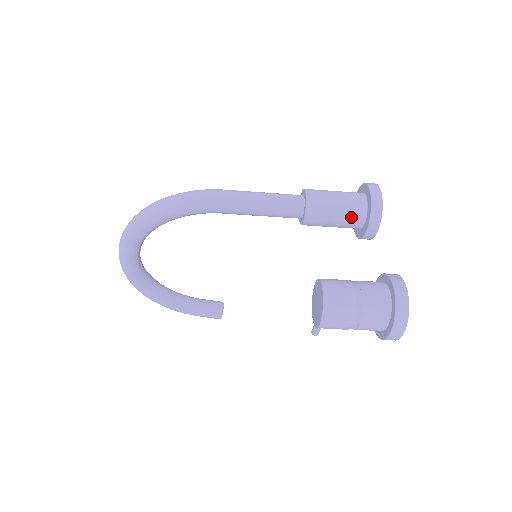
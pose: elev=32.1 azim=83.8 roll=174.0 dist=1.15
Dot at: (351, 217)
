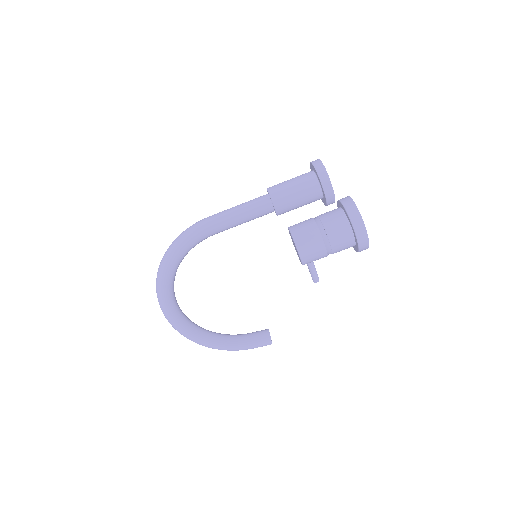
Dot at: (308, 189)
